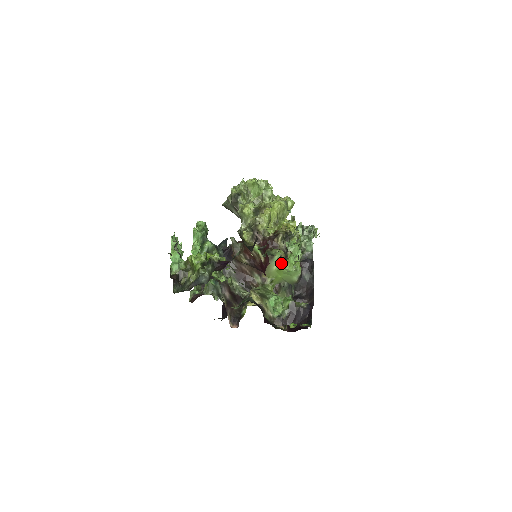
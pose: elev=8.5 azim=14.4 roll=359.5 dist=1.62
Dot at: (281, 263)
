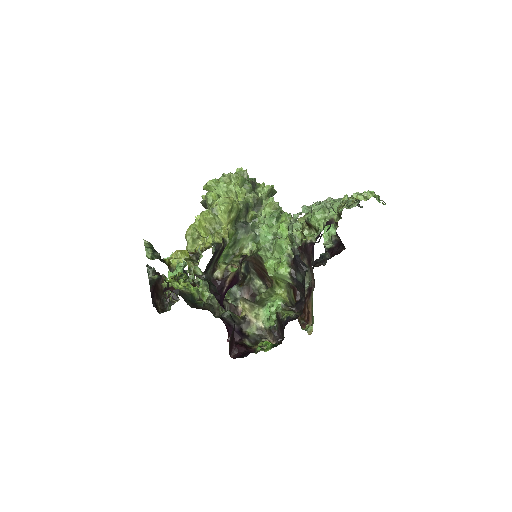
Dot at: occluded
